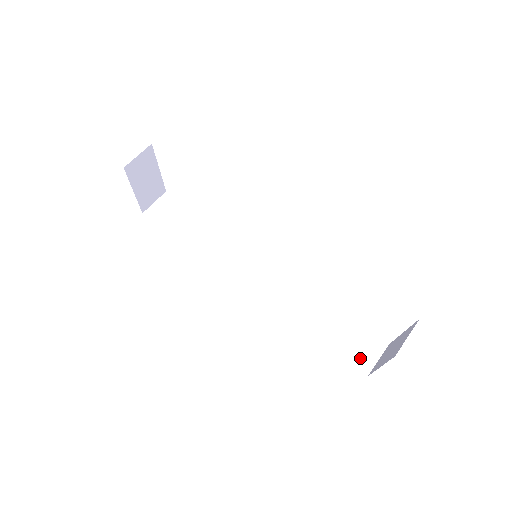
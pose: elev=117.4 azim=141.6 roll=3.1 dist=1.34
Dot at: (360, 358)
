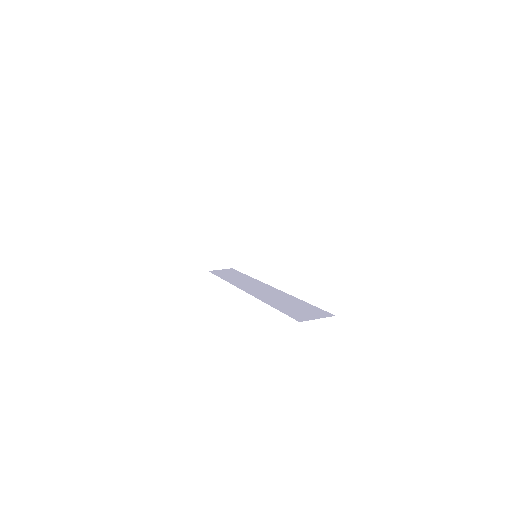
Dot at: (302, 316)
